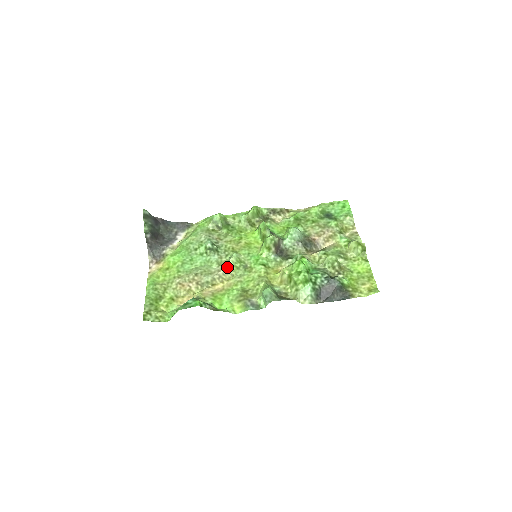
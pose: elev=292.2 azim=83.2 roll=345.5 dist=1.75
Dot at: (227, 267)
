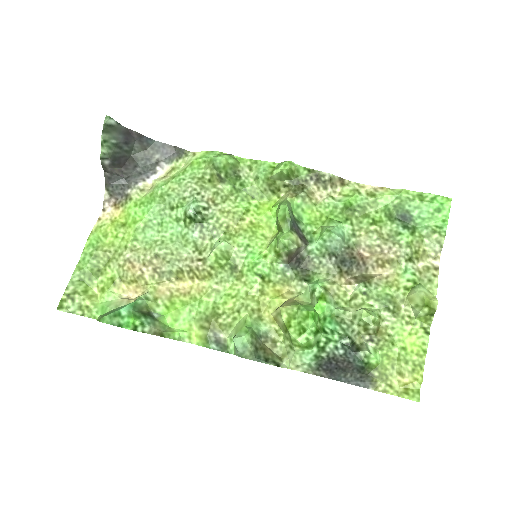
Dot at: (205, 260)
